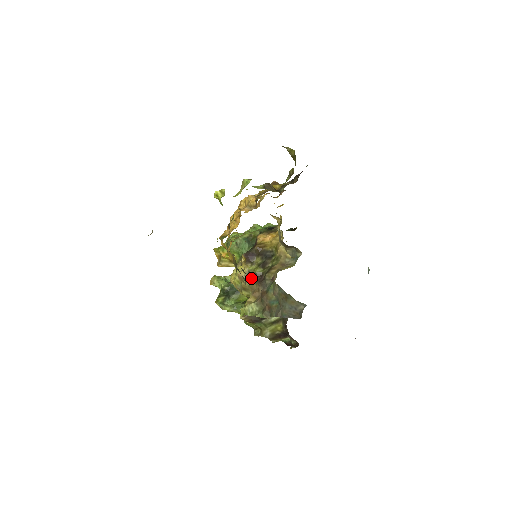
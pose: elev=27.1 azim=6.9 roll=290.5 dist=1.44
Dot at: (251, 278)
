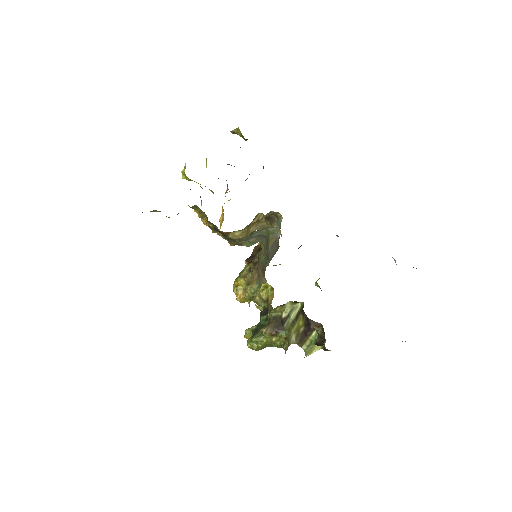
Dot at: (251, 269)
